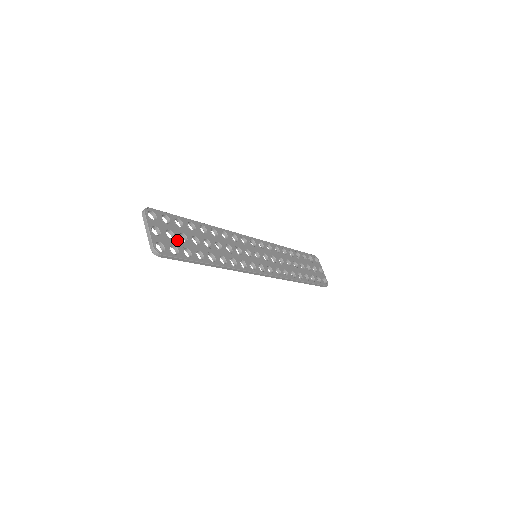
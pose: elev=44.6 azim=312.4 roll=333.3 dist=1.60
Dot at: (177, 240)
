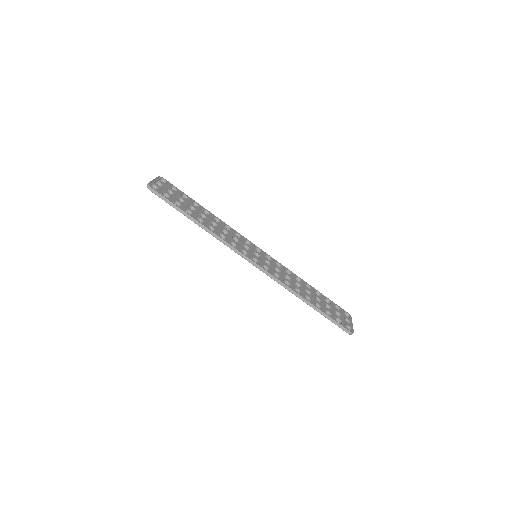
Dot at: (174, 196)
